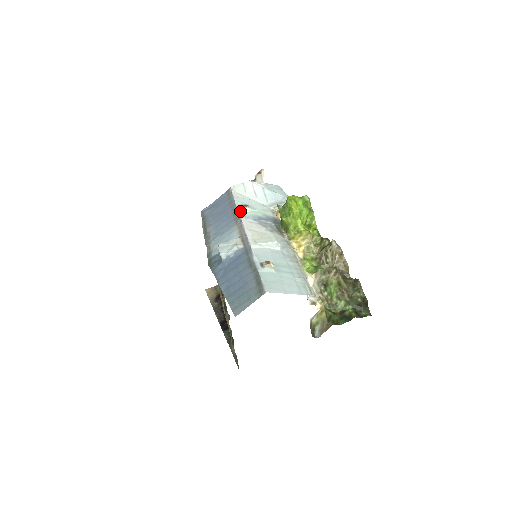
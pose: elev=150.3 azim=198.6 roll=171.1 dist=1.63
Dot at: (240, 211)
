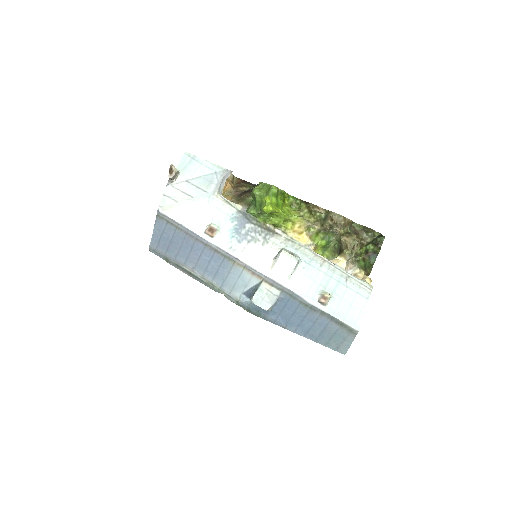
Dot at: (218, 244)
